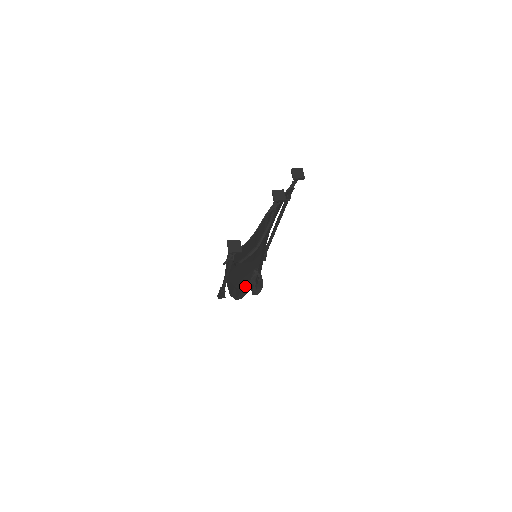
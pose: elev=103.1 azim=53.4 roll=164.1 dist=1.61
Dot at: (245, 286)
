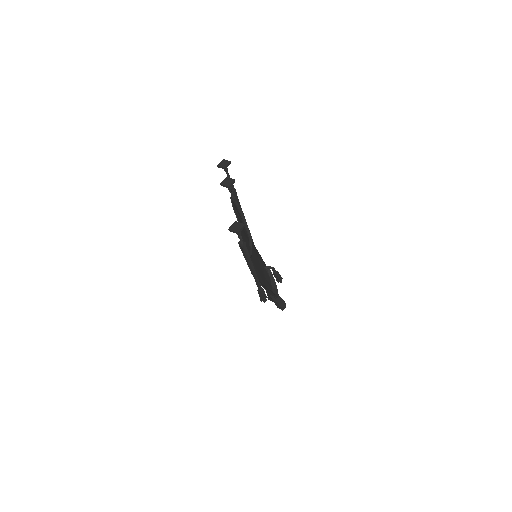
Dot at: (271, 287)
